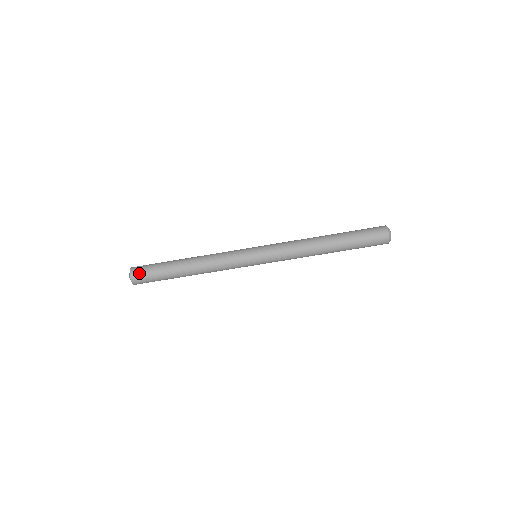
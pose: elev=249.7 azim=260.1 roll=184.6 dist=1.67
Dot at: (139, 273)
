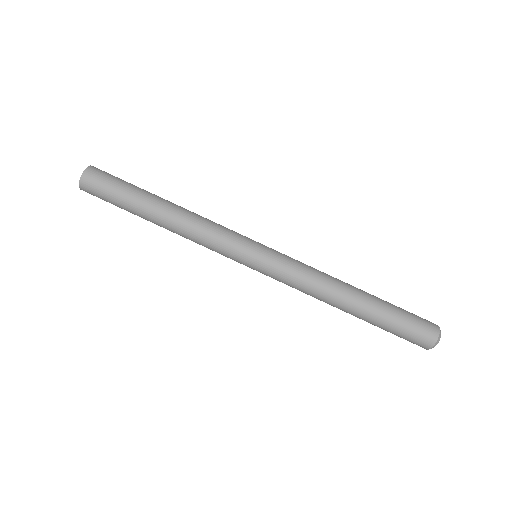
Dot at: occluded
